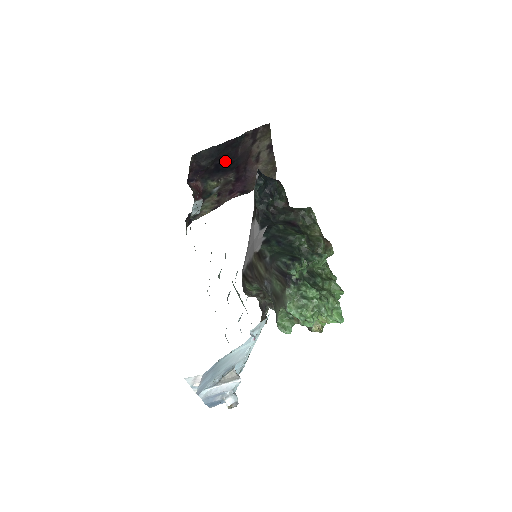
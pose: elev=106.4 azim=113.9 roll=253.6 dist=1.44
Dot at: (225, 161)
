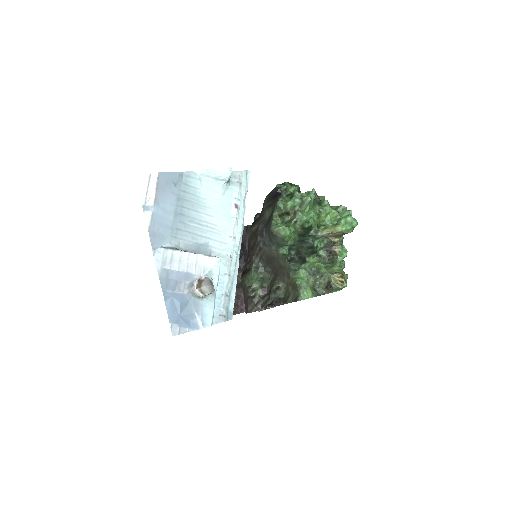
Dot at: occluded
